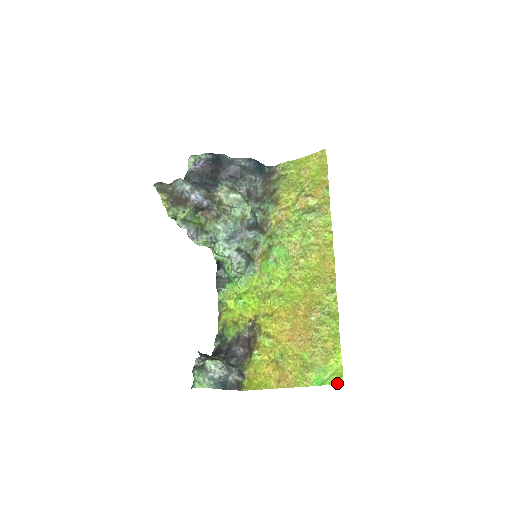
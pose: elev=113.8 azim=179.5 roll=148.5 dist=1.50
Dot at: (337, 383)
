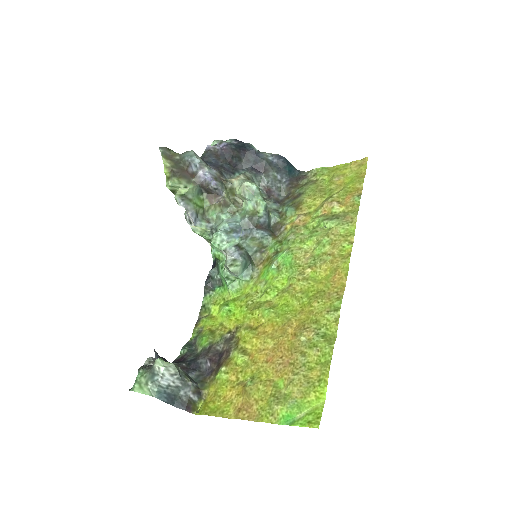
Dot at: (311, 426)
